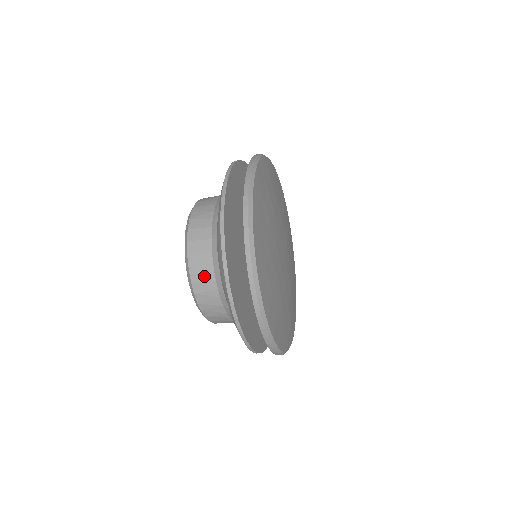
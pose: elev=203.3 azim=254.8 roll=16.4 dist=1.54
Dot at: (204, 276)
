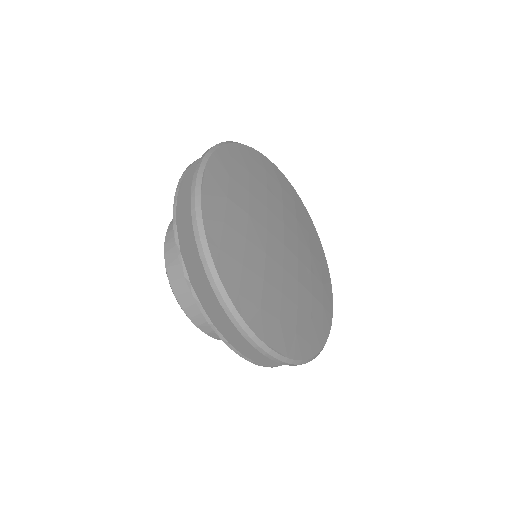
Dot at: occluded
